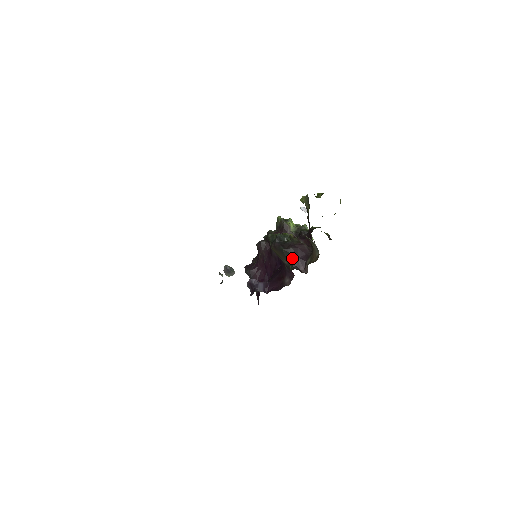
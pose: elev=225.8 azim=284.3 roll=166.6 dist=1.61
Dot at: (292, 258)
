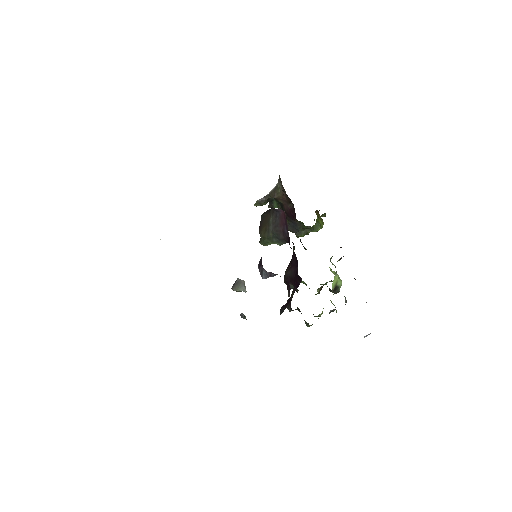
Dot at: occluded
